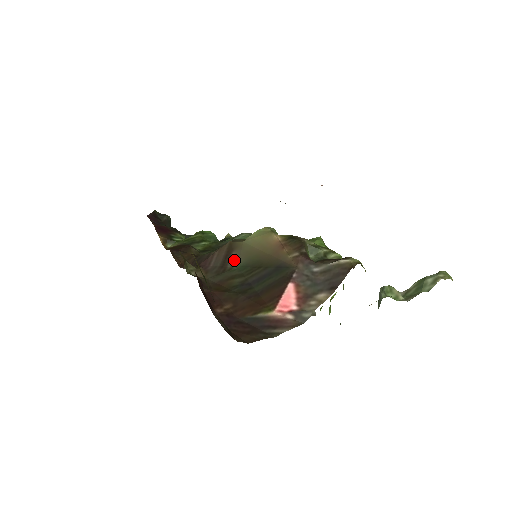
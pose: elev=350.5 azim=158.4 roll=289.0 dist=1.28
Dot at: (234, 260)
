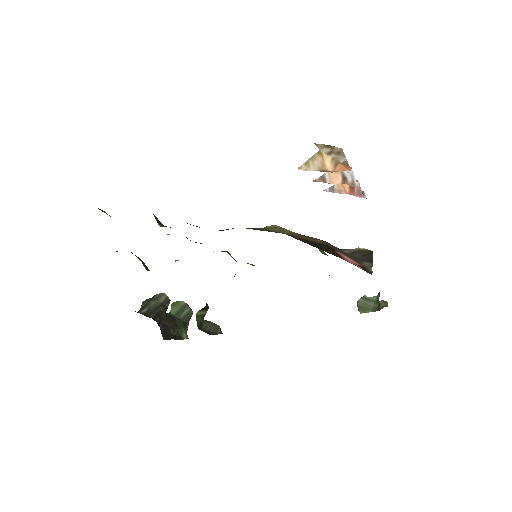
Dot at: (272, 231)
